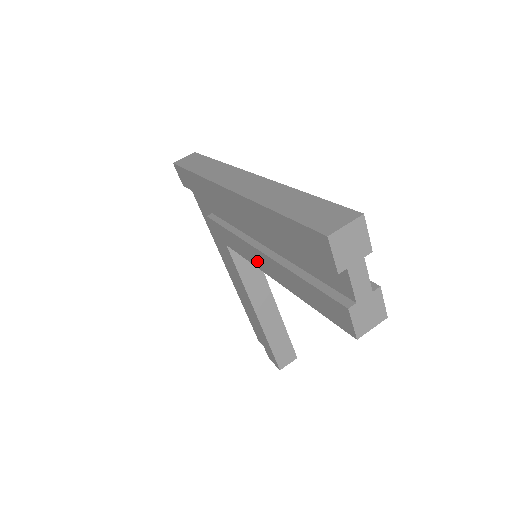
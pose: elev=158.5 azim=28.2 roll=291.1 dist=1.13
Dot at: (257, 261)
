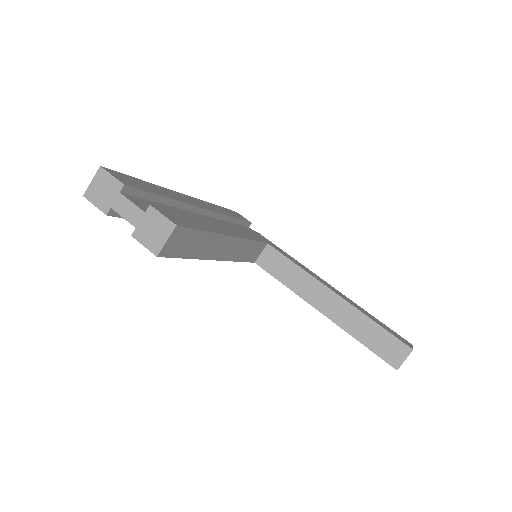
Dot at: occluded
